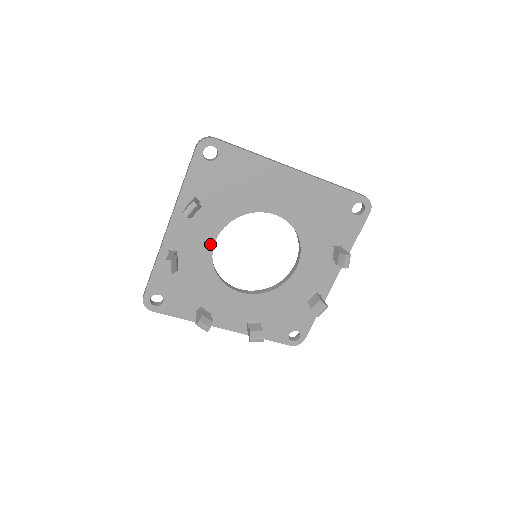
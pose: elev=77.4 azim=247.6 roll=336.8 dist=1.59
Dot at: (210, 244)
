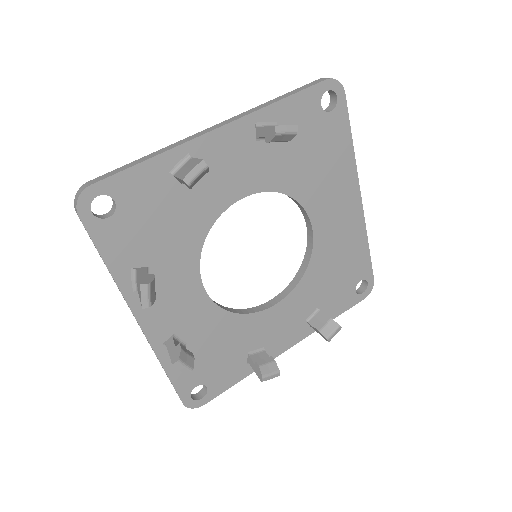
Dot at: (235, 196)
